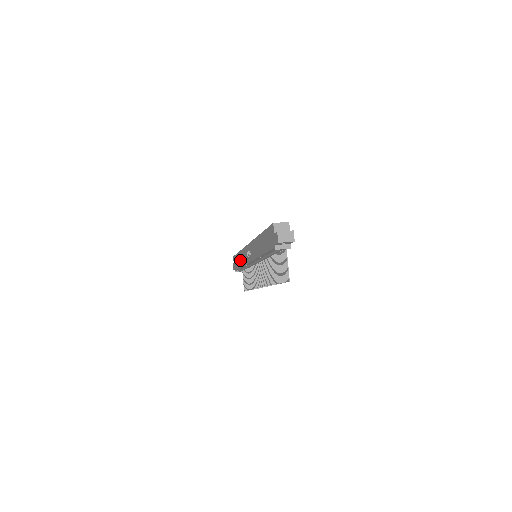
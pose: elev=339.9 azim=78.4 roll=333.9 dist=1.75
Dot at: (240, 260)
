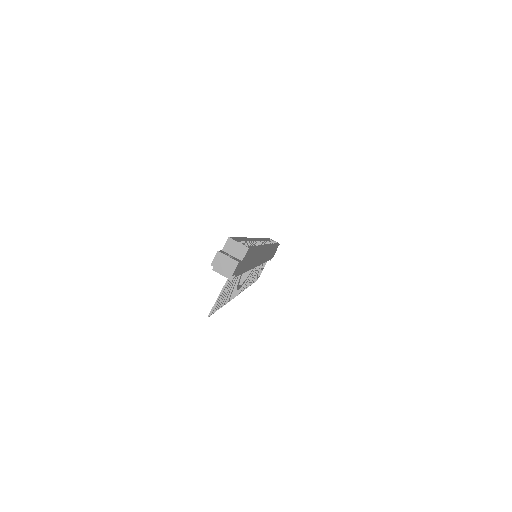
Dot at: occluded
